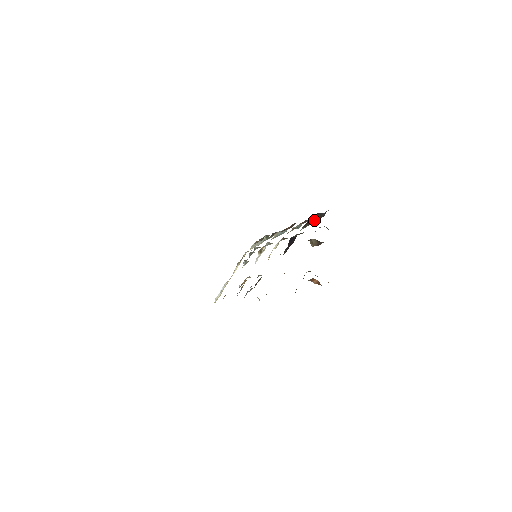
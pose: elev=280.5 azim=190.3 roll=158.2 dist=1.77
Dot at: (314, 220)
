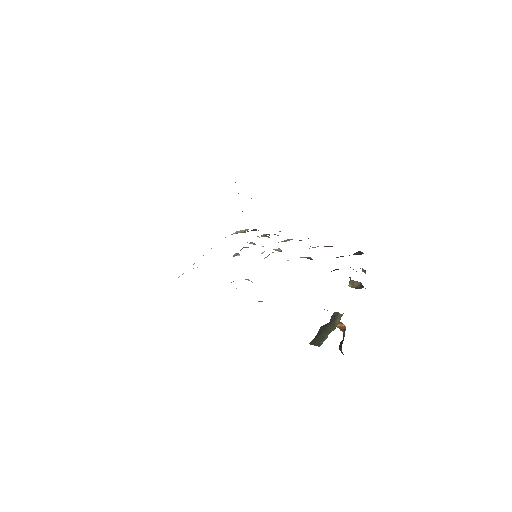
Dot at: occluded
